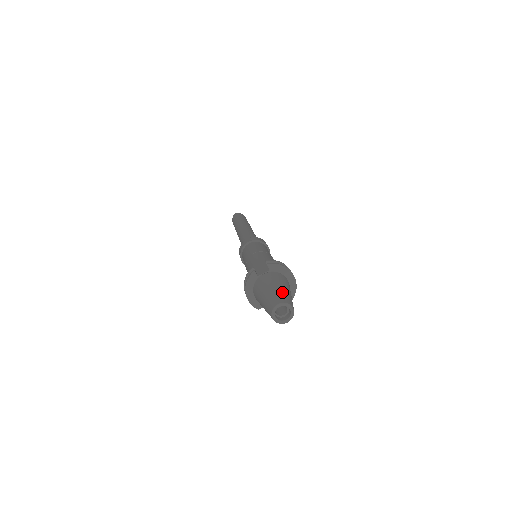
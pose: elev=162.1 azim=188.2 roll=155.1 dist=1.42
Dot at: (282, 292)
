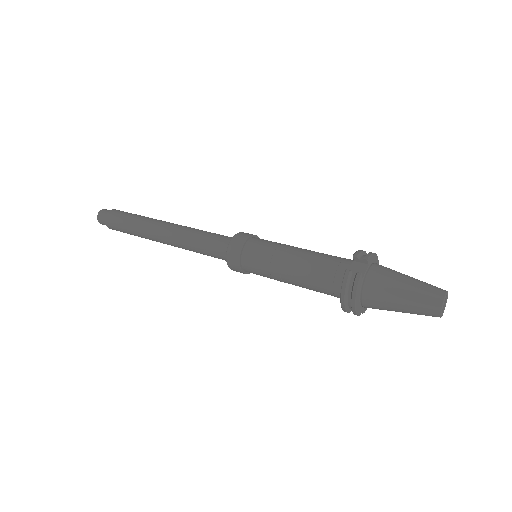
Dot at: (423, 282)
